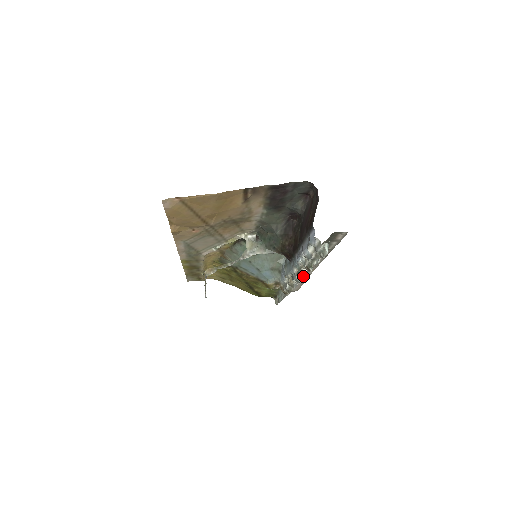
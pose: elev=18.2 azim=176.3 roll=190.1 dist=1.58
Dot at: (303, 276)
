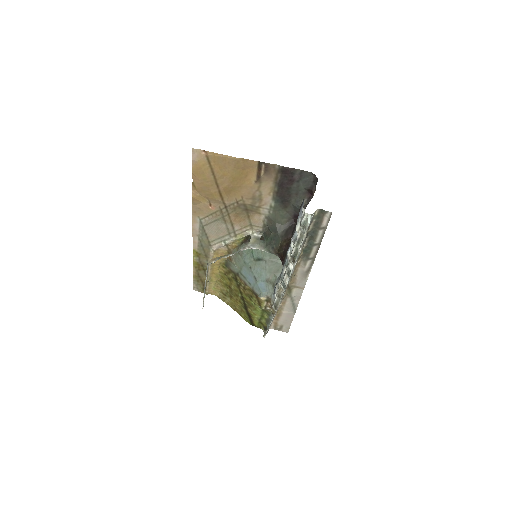
Dot at: (289, 275)
